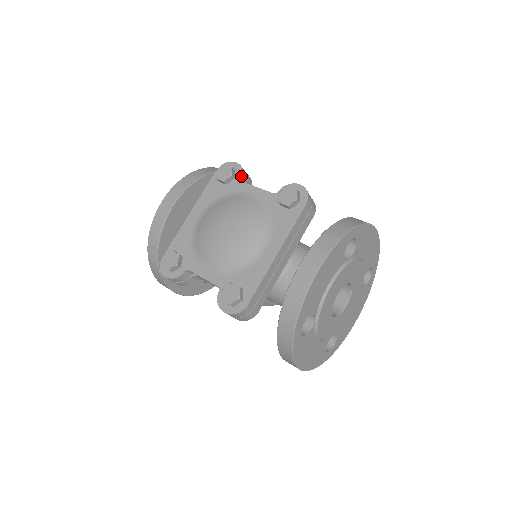
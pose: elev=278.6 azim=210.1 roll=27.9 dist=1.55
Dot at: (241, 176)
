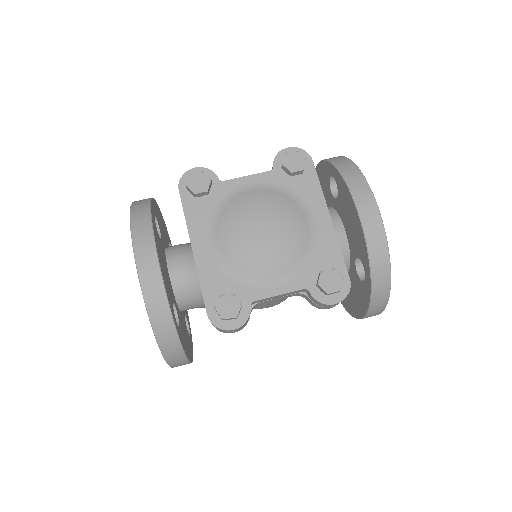
Dot at: (217, 177)
